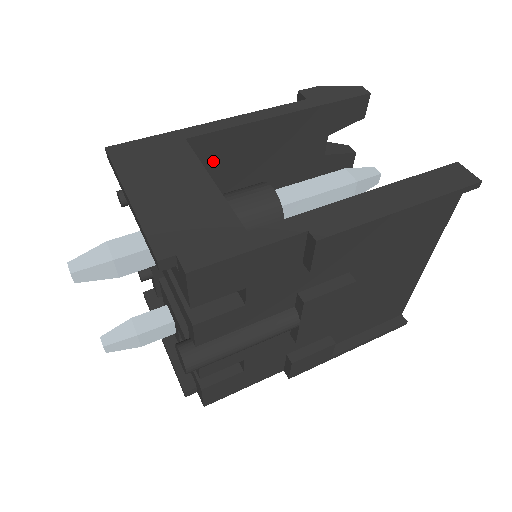
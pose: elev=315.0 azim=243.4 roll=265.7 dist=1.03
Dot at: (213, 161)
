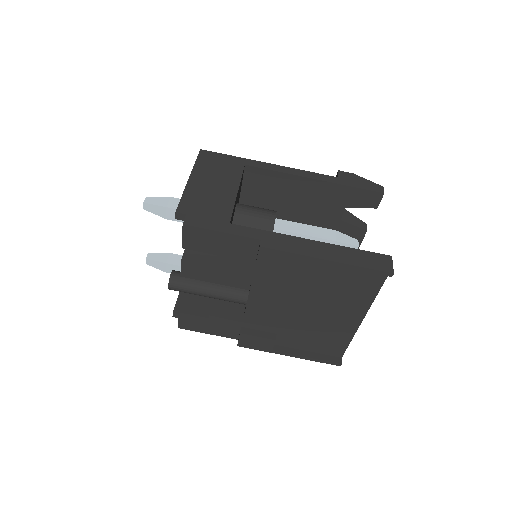
Dot at: (259, 186)
